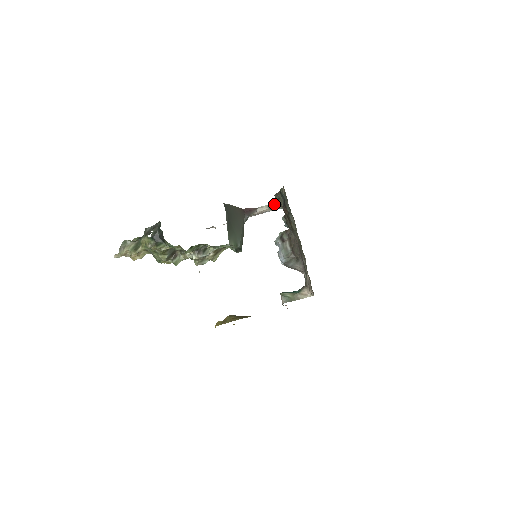
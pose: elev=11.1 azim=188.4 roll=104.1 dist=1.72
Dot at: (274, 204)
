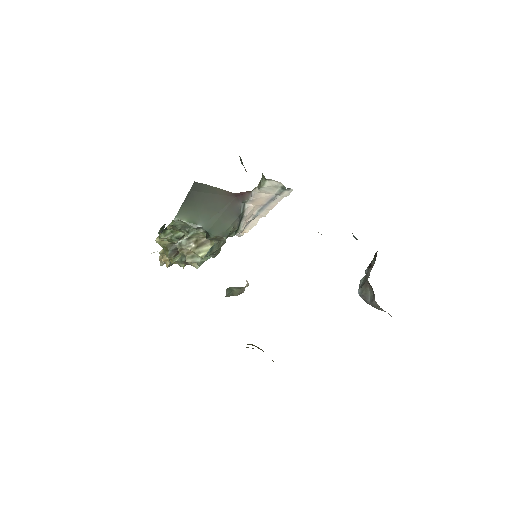
Dot at: occluded
